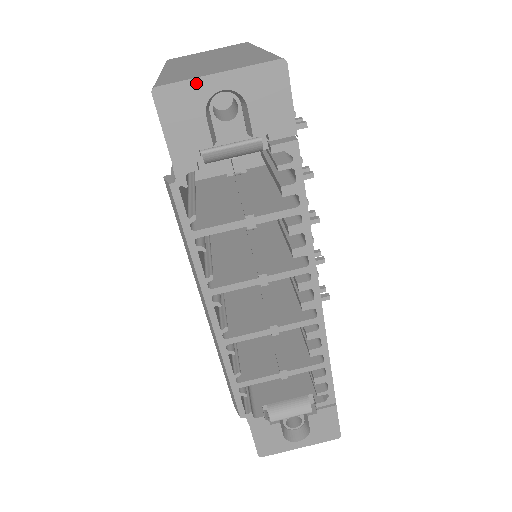
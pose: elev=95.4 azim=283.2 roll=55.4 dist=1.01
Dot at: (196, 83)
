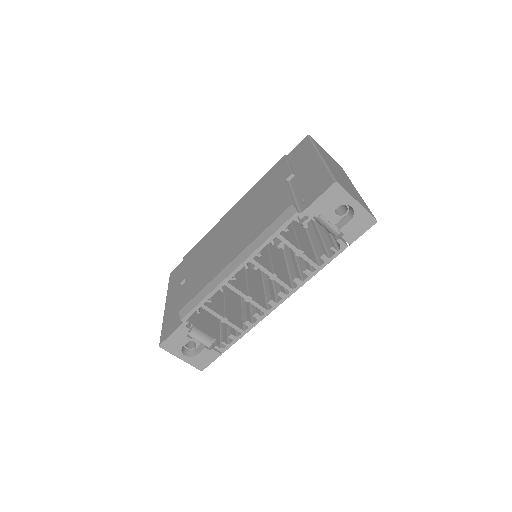
Dot at: (349, 196)
